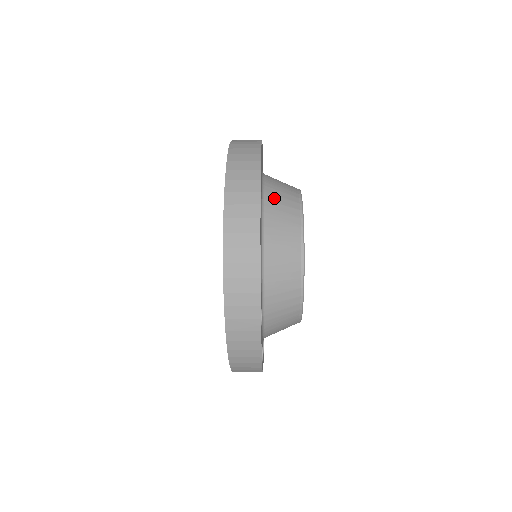
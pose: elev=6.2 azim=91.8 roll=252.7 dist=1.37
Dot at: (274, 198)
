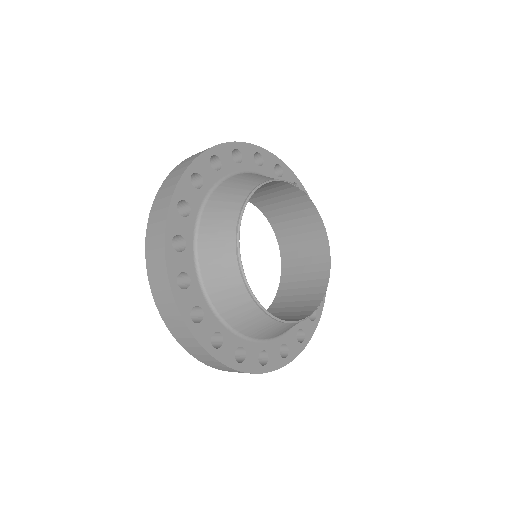
Dot at: (220, 196)
